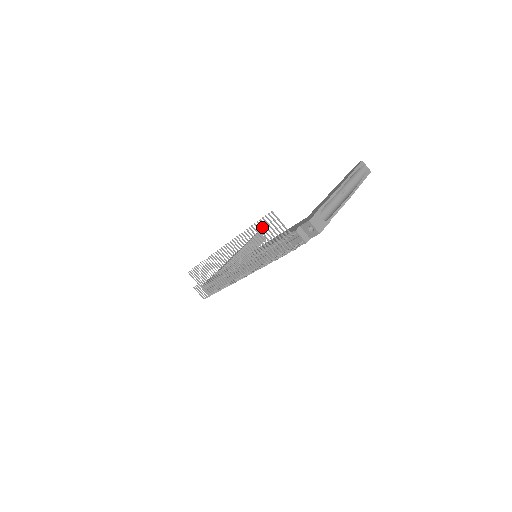
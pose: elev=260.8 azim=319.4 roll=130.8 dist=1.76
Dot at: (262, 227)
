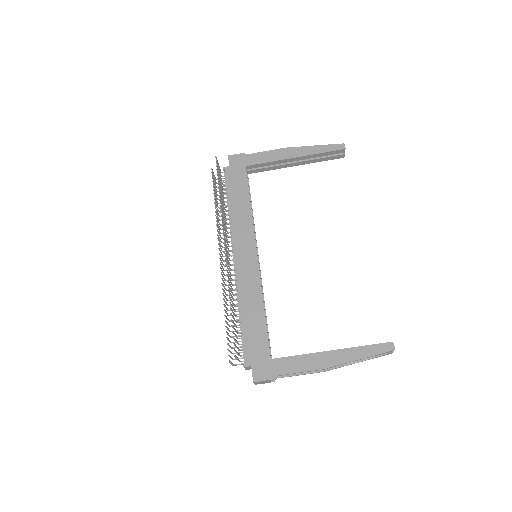
Dot at: (233, 328)
